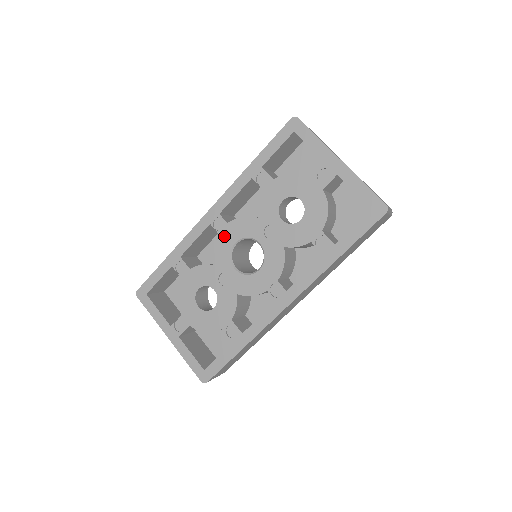
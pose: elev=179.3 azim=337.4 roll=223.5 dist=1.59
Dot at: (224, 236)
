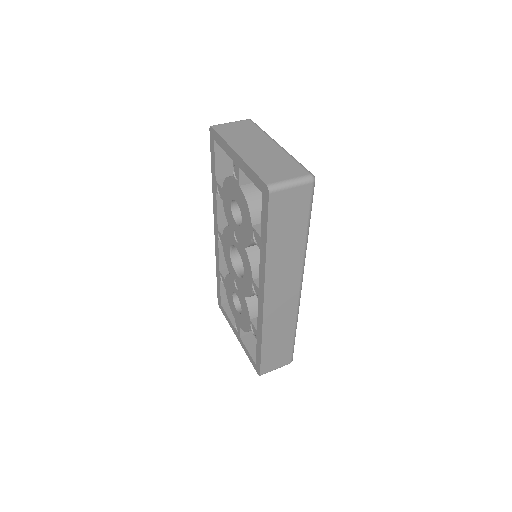
Dot at: (225, 248)
